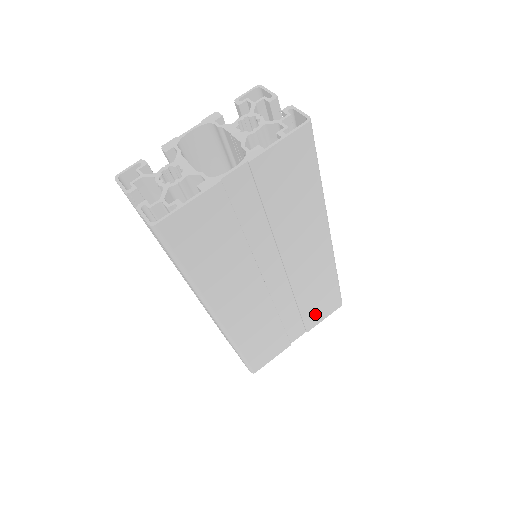
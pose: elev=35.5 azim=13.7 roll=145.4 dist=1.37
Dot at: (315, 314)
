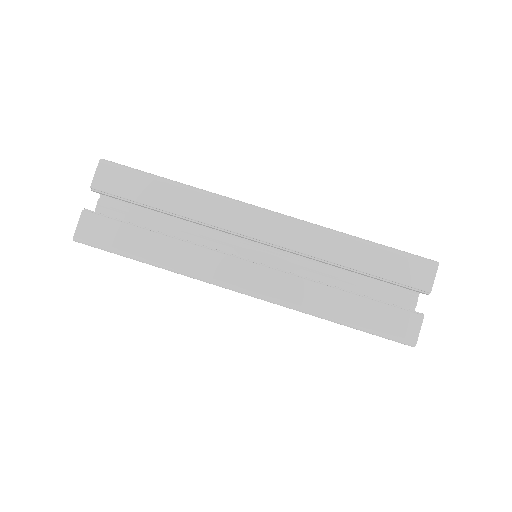
Dot at: occluded
